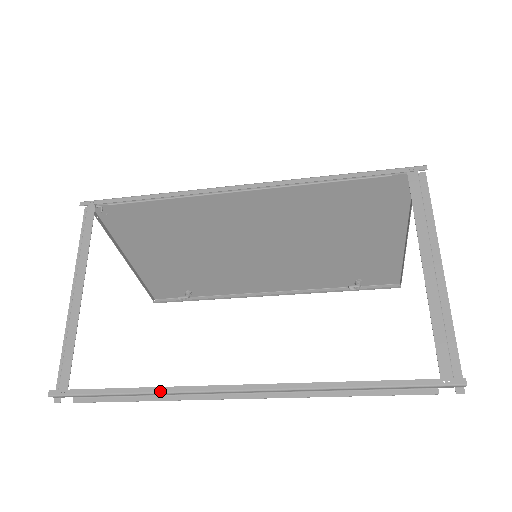
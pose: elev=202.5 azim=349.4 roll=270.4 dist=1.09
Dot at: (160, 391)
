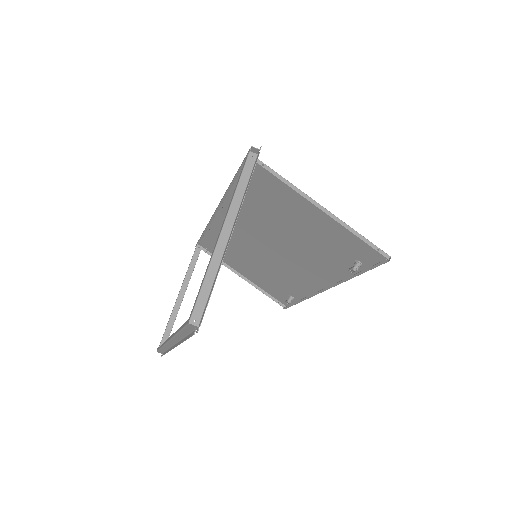
Dot at: occluded
